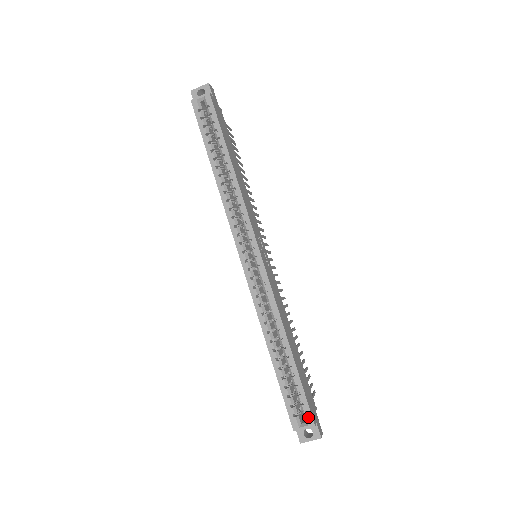
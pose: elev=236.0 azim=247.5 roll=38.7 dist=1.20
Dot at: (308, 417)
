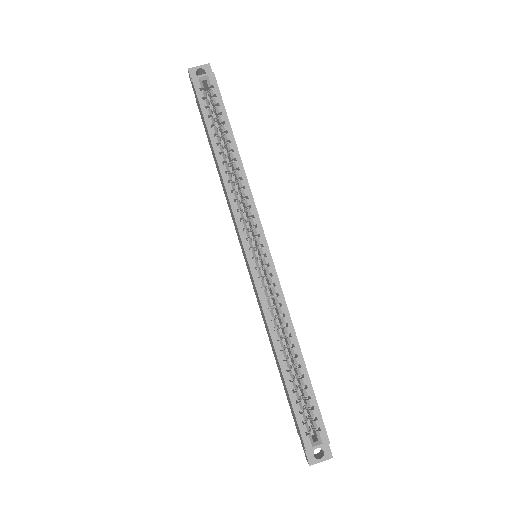
Dot at: (322, 434)
